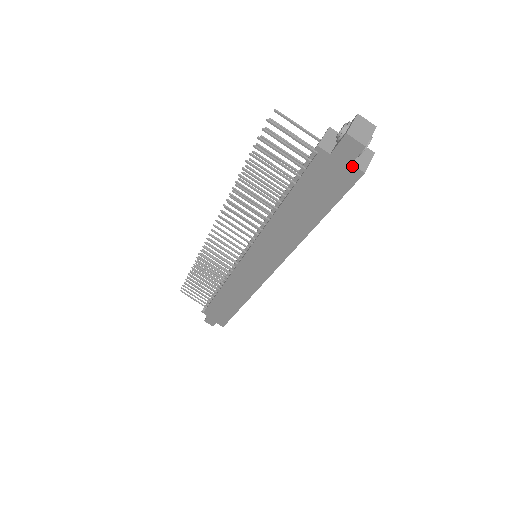
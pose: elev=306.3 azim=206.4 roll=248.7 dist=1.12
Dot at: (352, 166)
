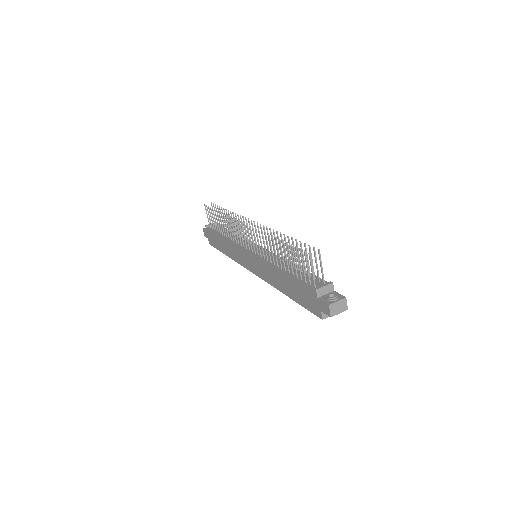
Dot at: (321, 312)
